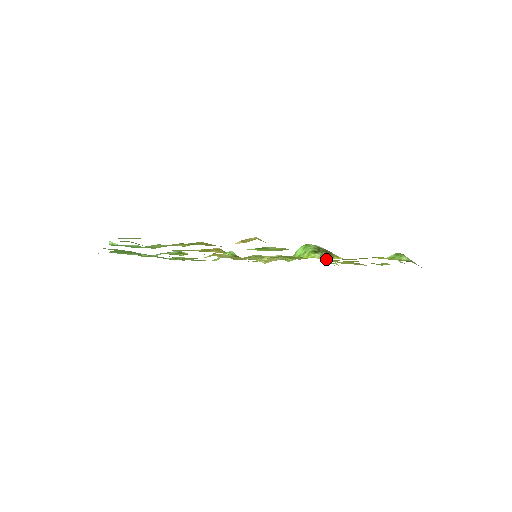
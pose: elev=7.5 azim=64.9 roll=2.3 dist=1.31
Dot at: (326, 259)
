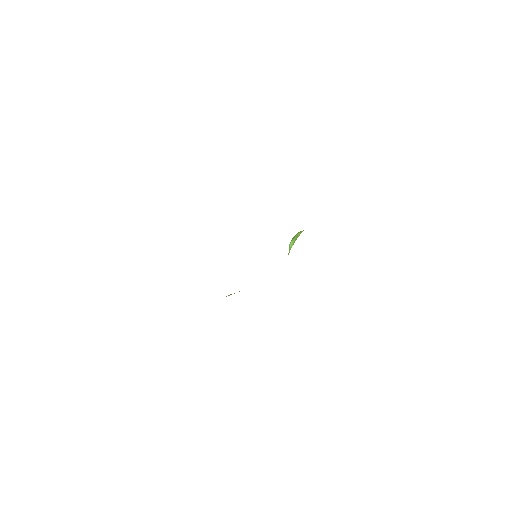
Dot at: occluded
